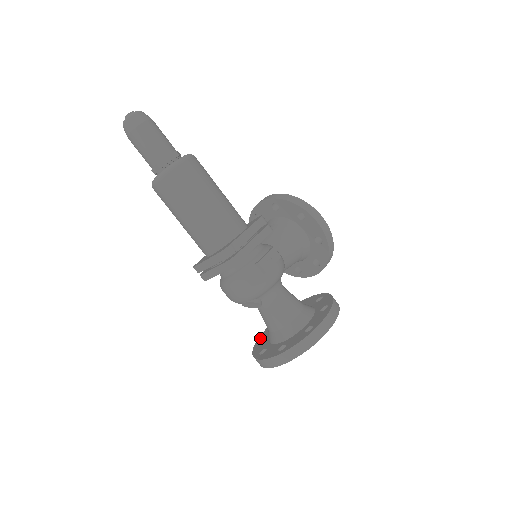
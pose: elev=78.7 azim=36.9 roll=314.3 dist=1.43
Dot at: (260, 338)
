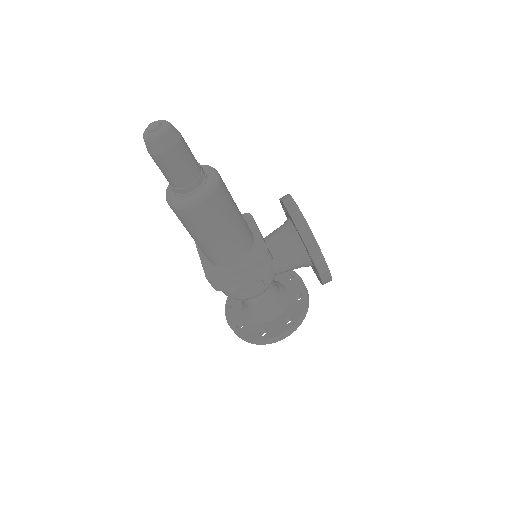
Dot at: occluded
